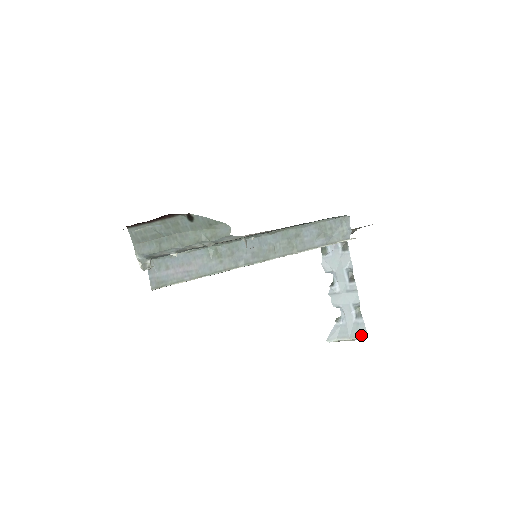
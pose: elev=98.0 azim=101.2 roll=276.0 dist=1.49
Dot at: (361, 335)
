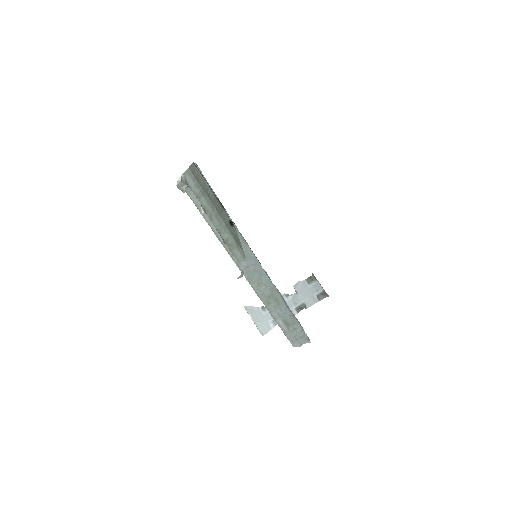
Dot at: (261, 331)
